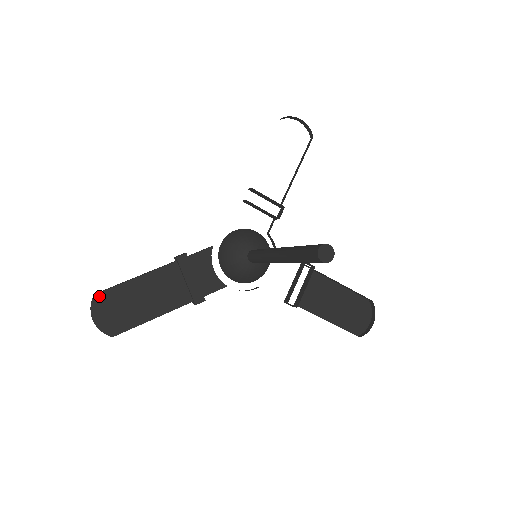
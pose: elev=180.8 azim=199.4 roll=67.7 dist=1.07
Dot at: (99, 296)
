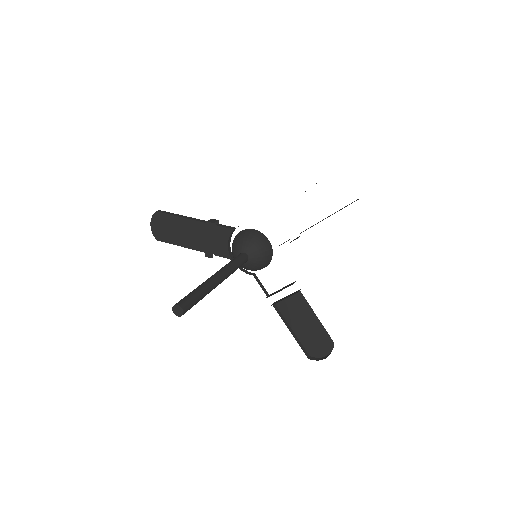
Dot at: (158, 214)
